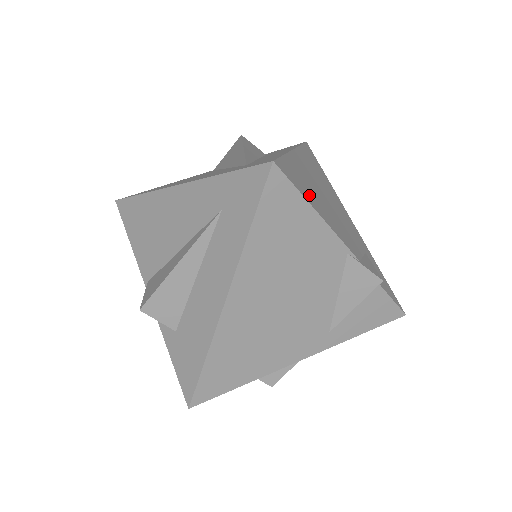
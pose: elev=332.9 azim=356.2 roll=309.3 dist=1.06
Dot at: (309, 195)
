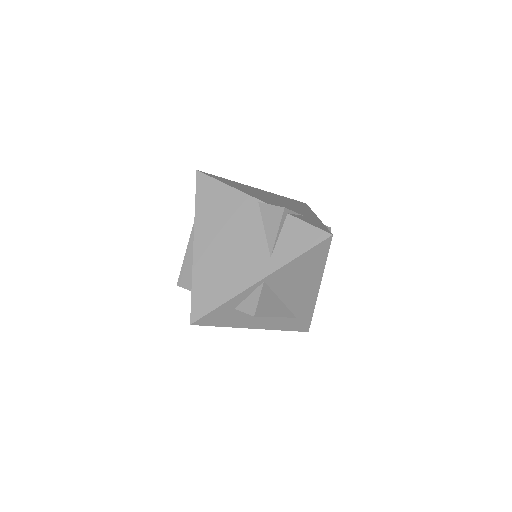
Dot at: (231, 184)
